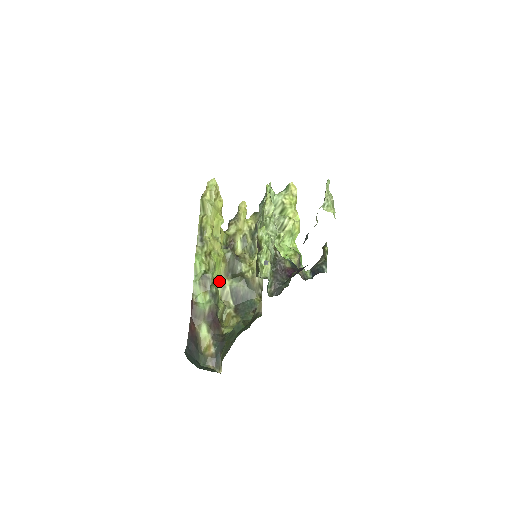
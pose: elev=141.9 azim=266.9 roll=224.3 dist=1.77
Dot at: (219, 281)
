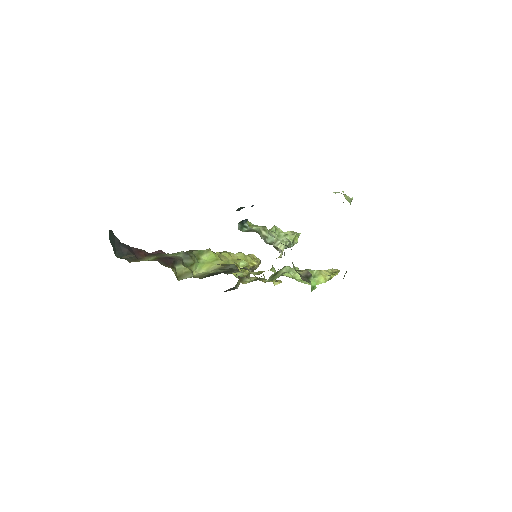
Dot at: (204, 271)
